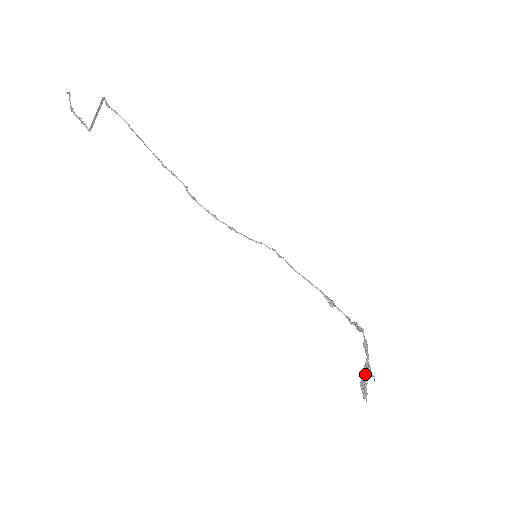
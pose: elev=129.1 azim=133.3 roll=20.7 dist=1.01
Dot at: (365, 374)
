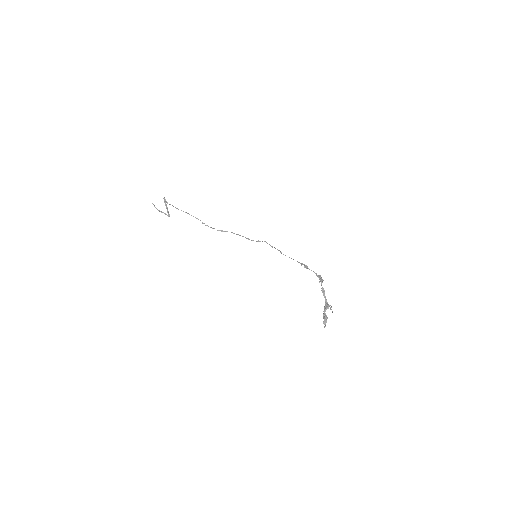
Dot at: (324, 310)
